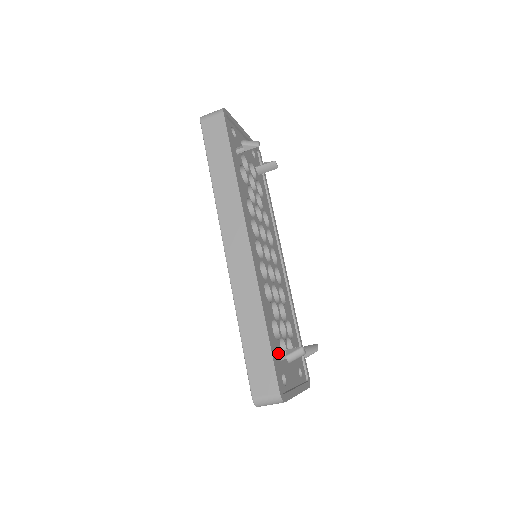
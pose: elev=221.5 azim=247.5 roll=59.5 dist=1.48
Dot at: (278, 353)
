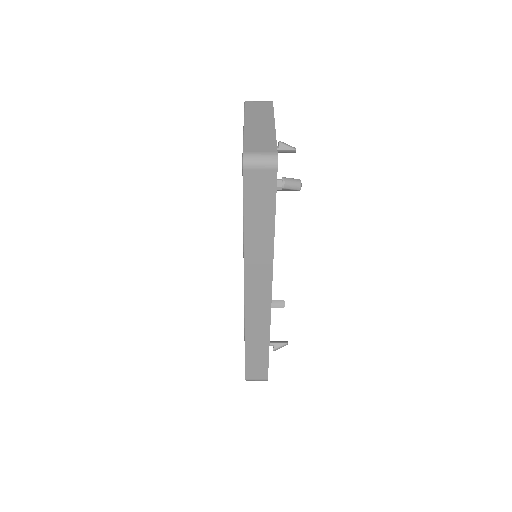
Dot at: occluded
